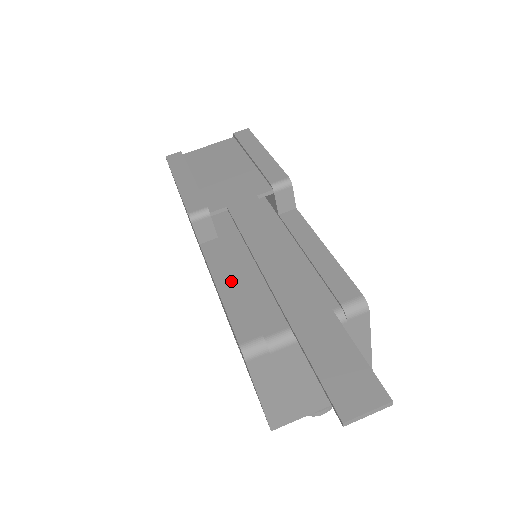
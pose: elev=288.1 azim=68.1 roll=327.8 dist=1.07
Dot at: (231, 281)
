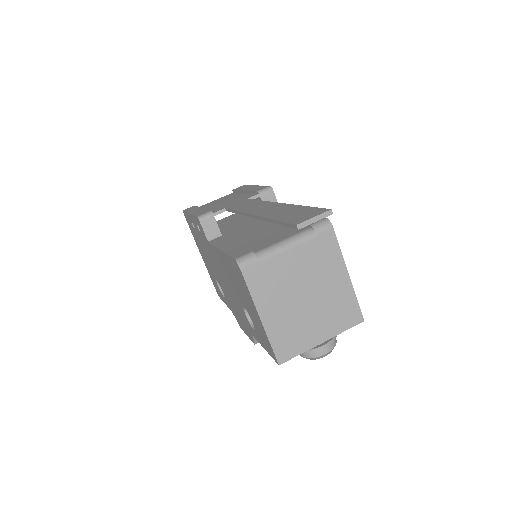
Dot at: (230, 244)
